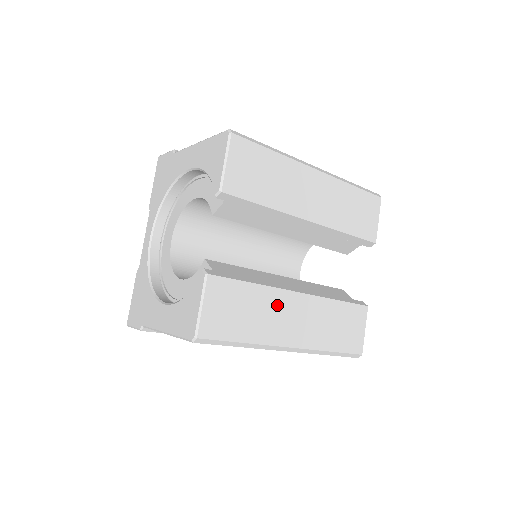
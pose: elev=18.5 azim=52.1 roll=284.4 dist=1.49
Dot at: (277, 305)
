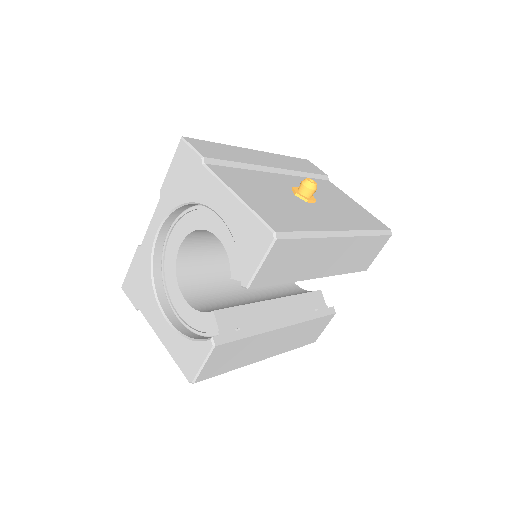
Dot at: (264, 341)
